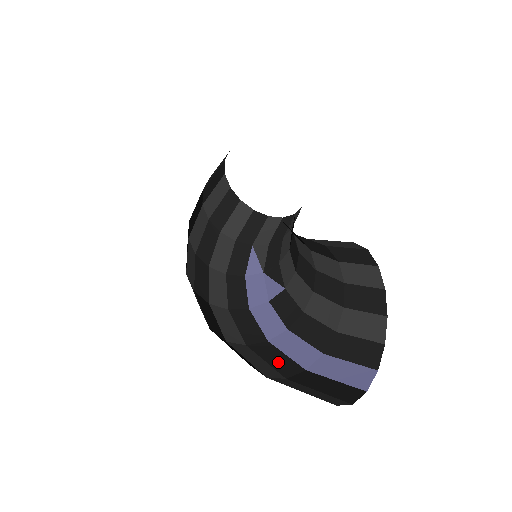
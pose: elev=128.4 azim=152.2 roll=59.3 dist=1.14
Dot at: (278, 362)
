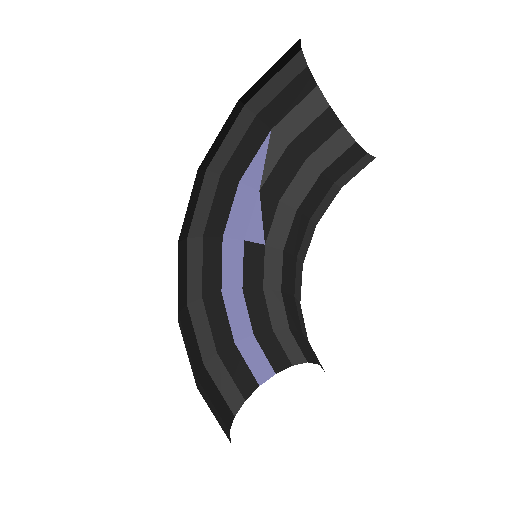
Dot at: (219, 329)
